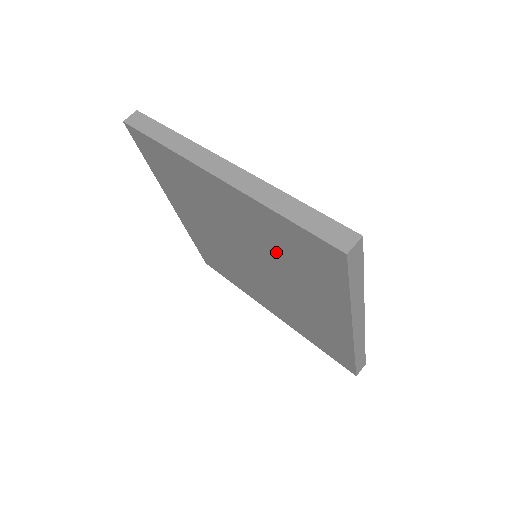
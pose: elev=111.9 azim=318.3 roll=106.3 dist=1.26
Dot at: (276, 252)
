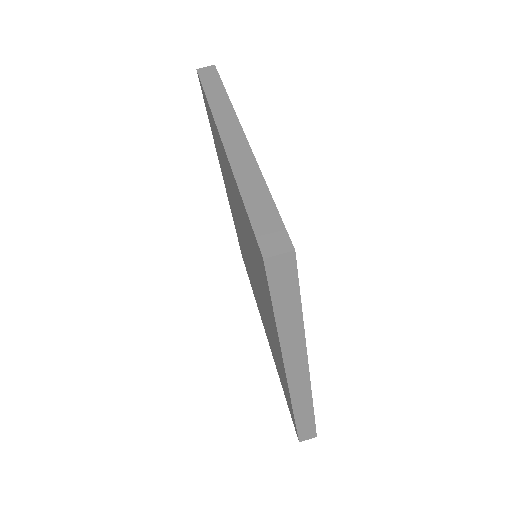
Dot at: (250, 248)
